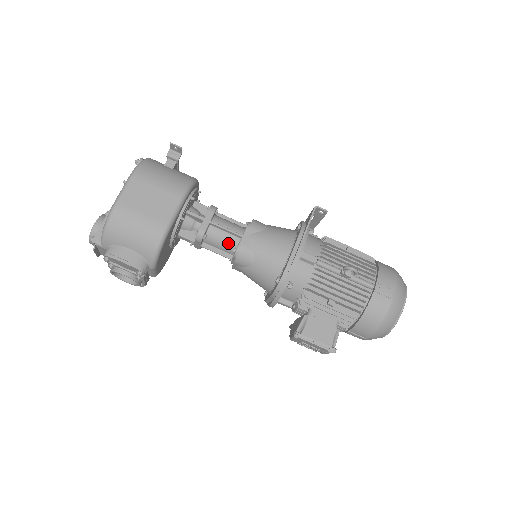
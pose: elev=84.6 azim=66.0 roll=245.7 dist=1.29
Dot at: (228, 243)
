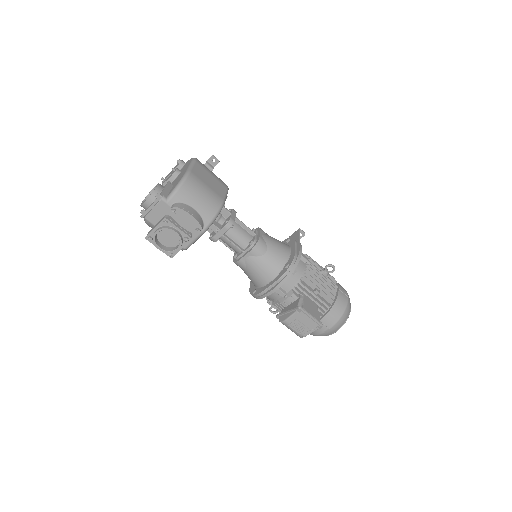
Dot at: (245, 237)
